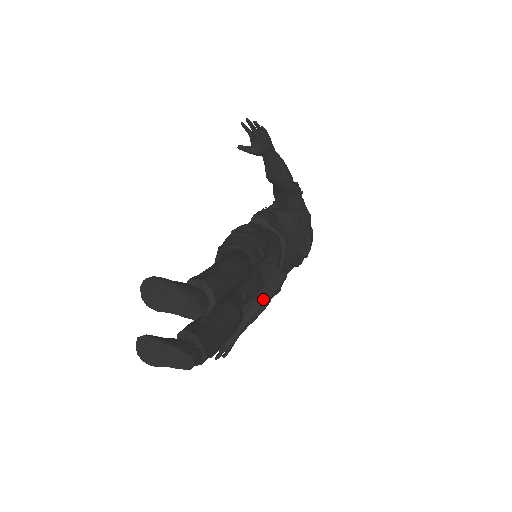
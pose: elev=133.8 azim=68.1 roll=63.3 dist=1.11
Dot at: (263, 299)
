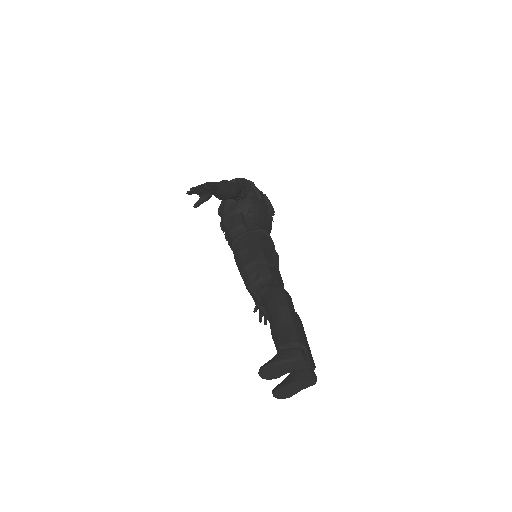
Dot at: occluded
